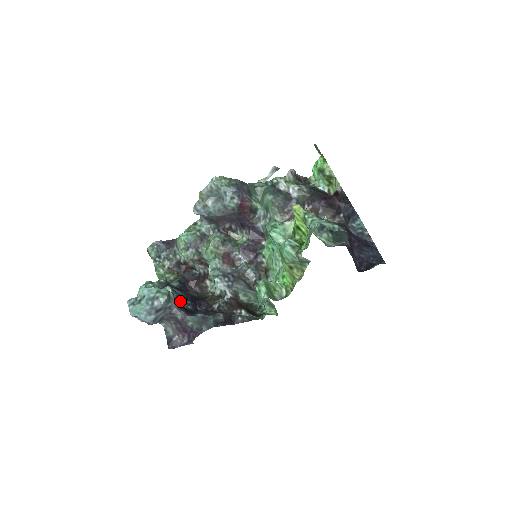
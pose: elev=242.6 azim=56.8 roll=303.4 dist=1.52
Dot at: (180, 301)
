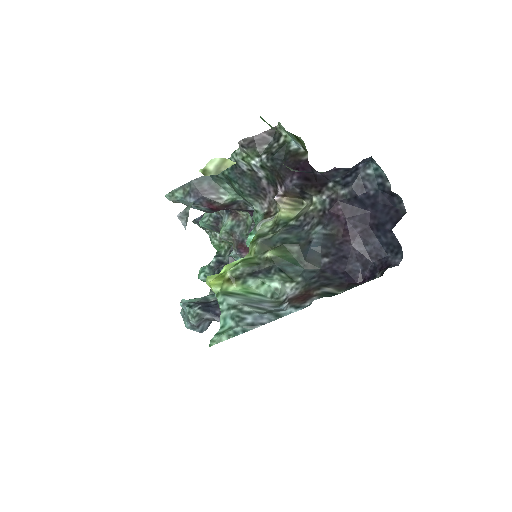
Dot at: occluded
